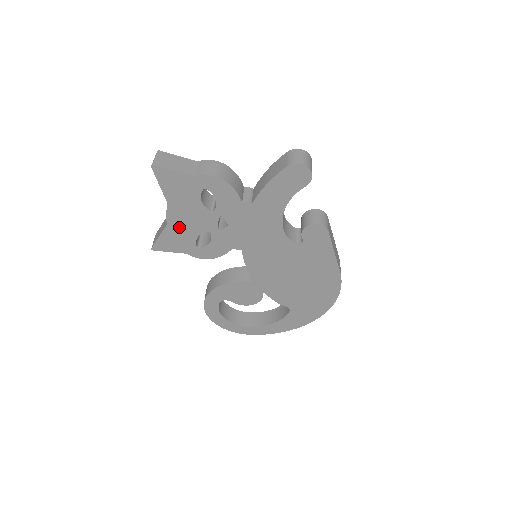
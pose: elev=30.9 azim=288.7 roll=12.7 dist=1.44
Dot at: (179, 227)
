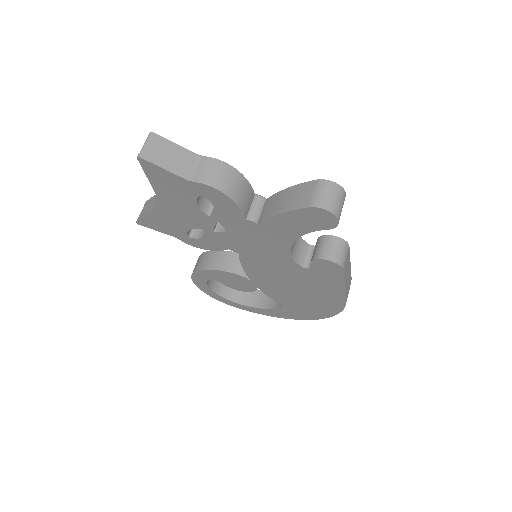
Dot at: (169, 216)
